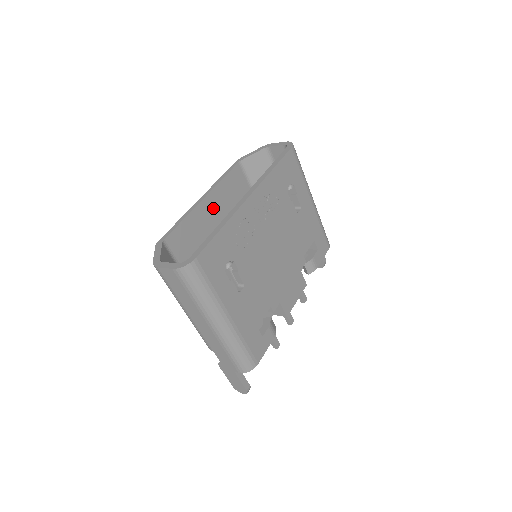
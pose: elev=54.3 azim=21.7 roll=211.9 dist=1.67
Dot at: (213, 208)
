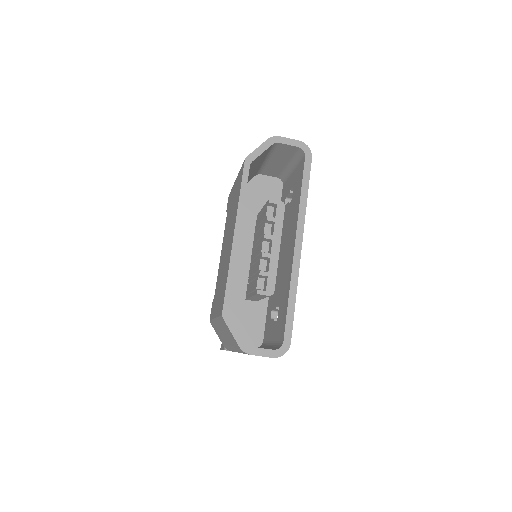
Dot at: occluded
